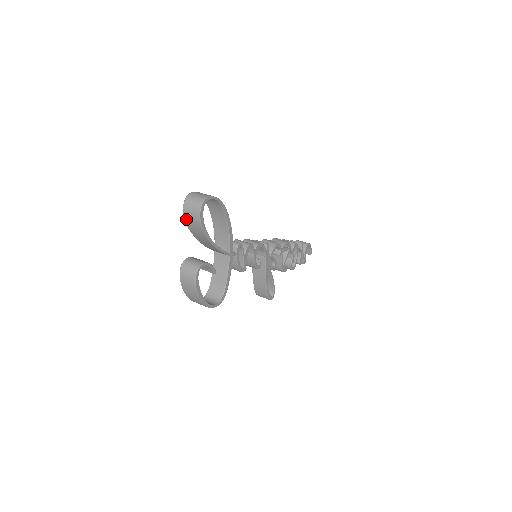
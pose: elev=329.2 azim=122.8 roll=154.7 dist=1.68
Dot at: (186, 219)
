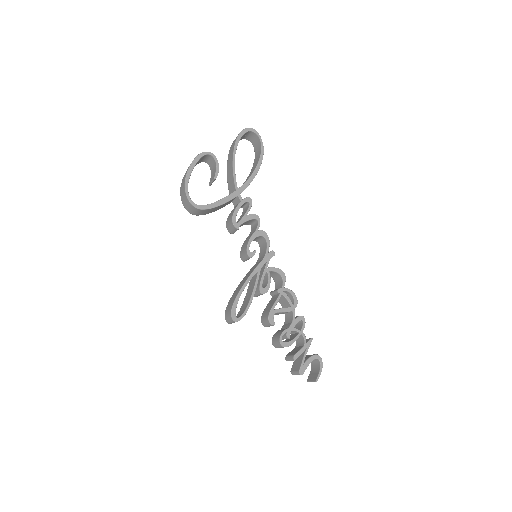
Dot at: occluded
